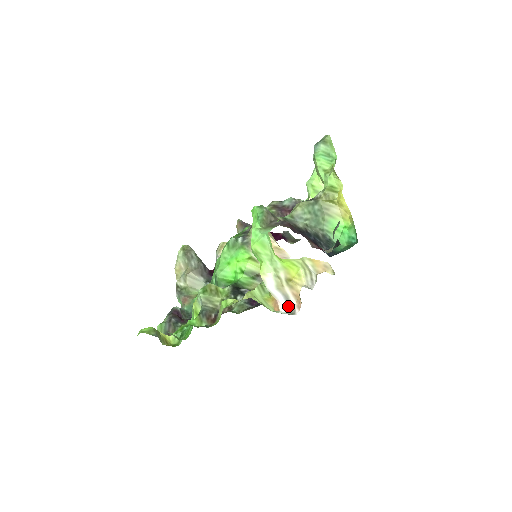
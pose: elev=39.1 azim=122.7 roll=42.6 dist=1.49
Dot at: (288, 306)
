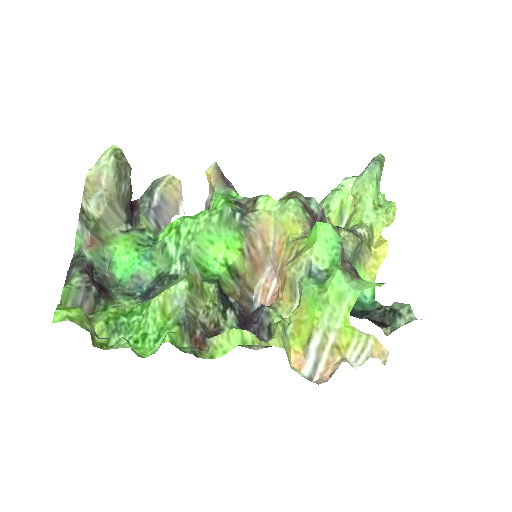
Dot at: (311, 369)
